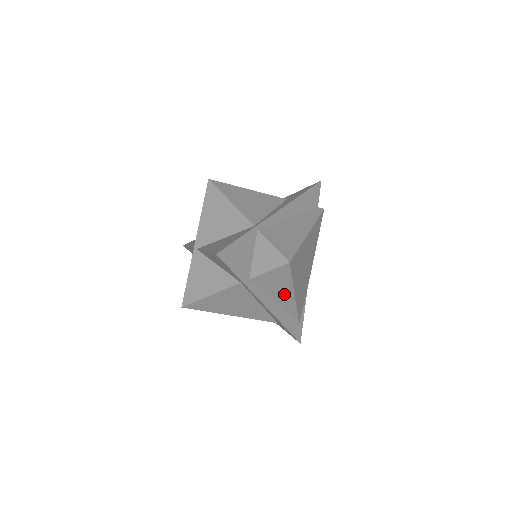
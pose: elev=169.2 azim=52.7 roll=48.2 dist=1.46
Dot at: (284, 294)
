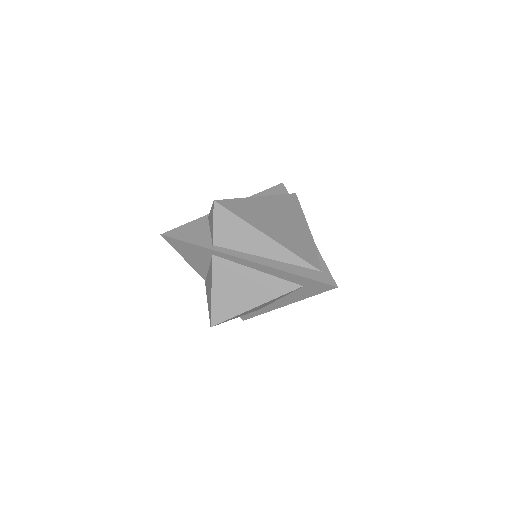
Dot at: (256, 240)
